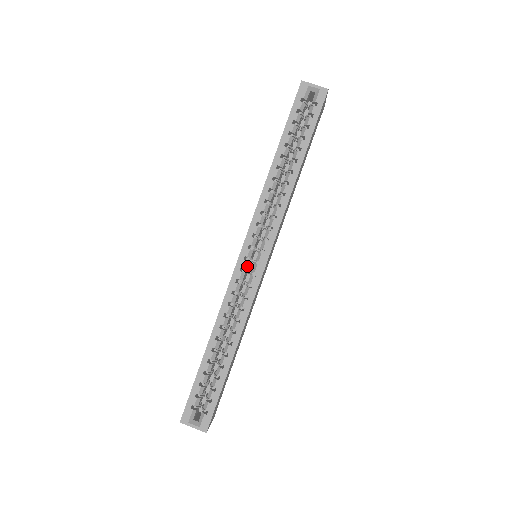
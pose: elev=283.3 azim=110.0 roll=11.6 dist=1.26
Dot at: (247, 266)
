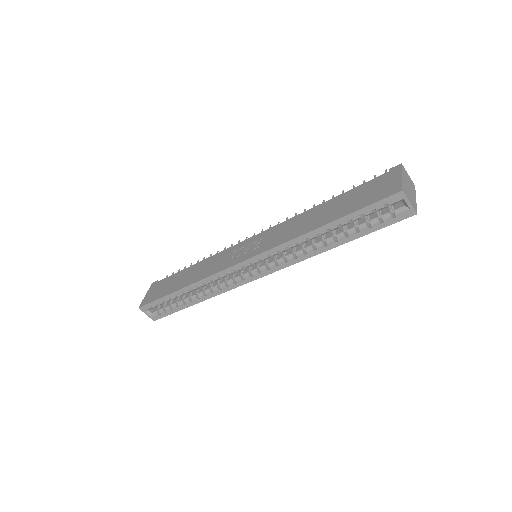
Dot at: occluded
